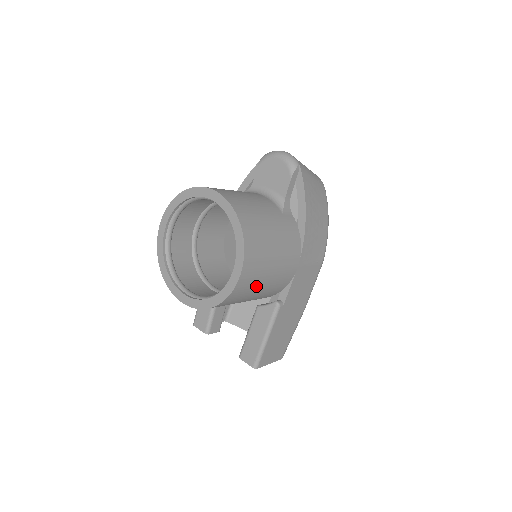
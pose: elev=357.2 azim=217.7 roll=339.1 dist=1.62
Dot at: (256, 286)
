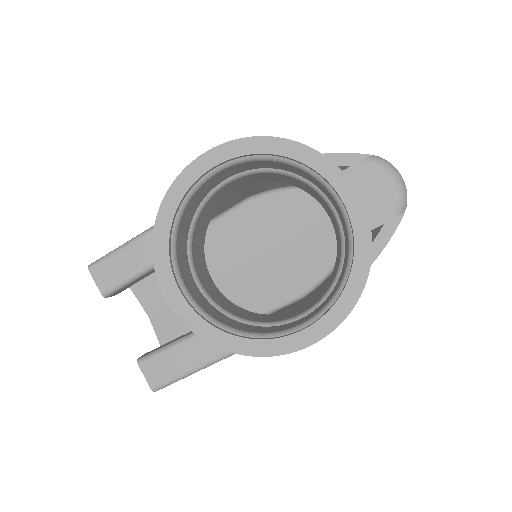
Dot at: occluded
